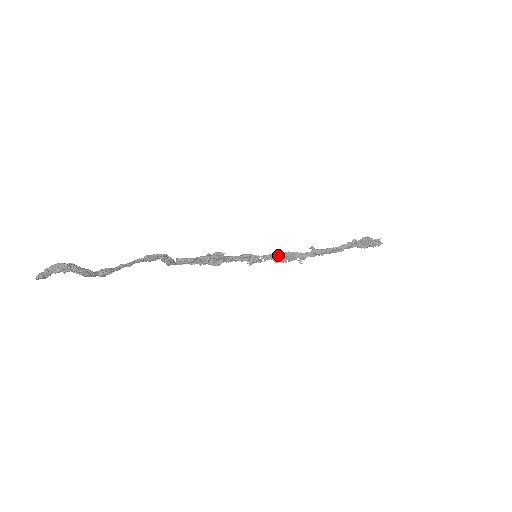
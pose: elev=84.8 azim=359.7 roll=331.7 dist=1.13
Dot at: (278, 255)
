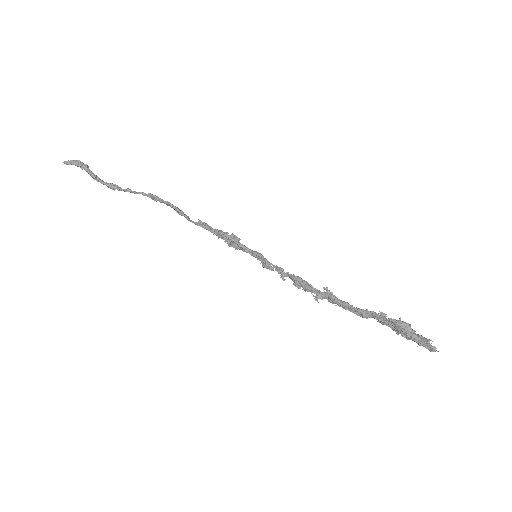
Dot at: (286, 272)
